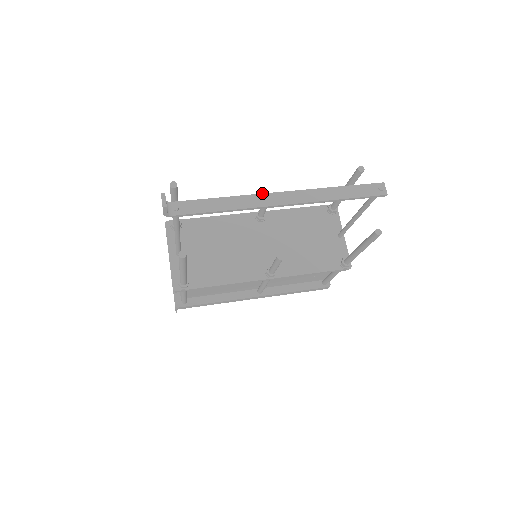
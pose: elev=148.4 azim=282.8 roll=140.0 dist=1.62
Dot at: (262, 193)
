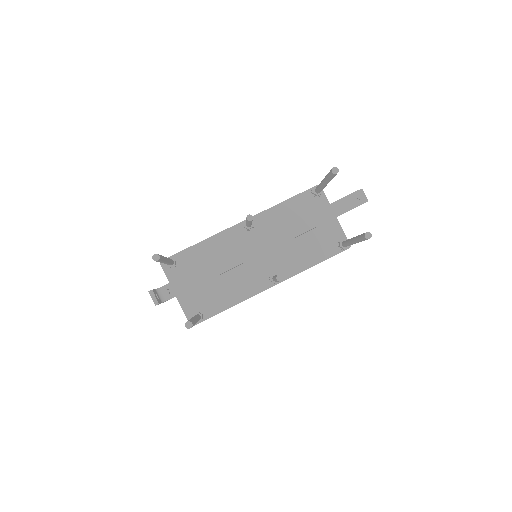
Dot at: (243, 246)
